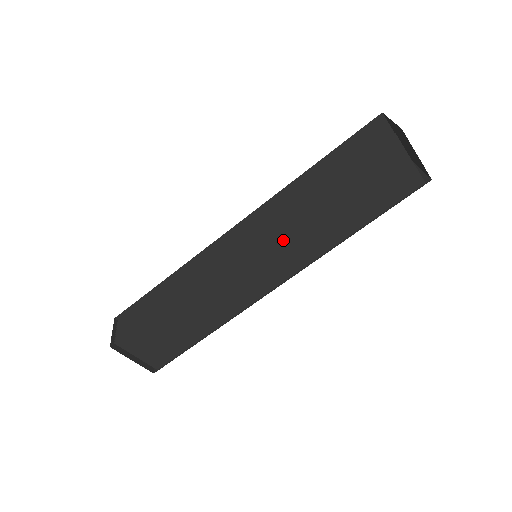
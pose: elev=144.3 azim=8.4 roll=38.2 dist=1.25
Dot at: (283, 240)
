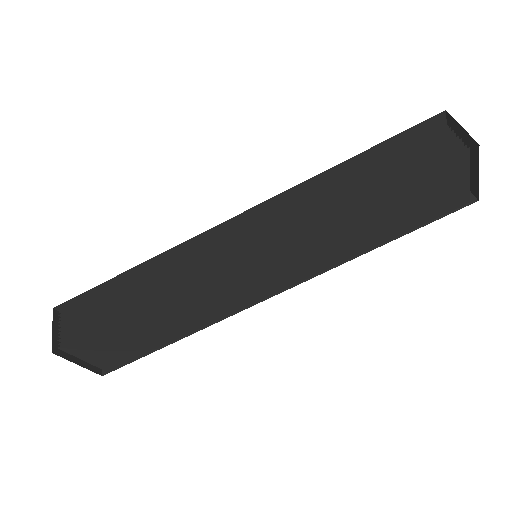
Dot at: (301, 248)
